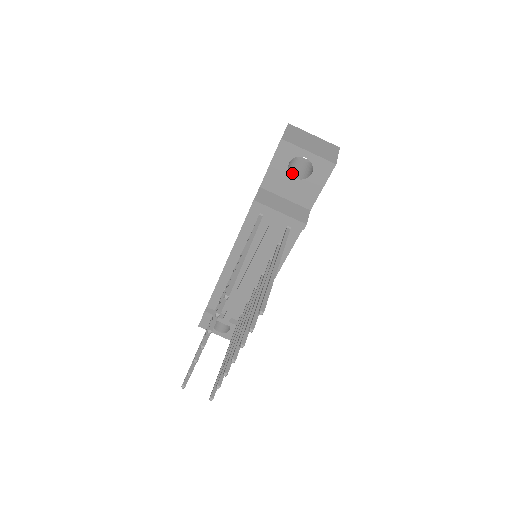
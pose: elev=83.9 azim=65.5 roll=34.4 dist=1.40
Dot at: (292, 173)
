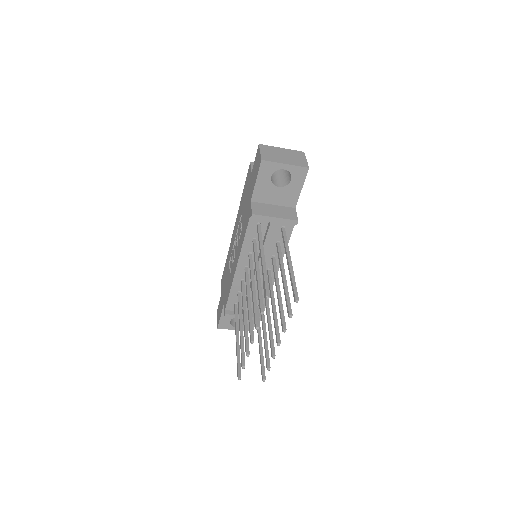
Dot at: (274, 183)
